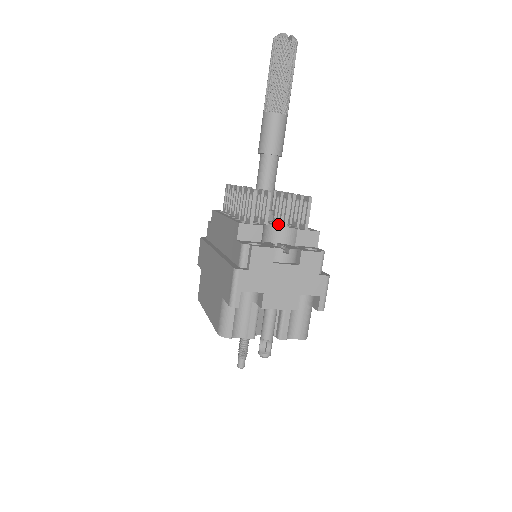
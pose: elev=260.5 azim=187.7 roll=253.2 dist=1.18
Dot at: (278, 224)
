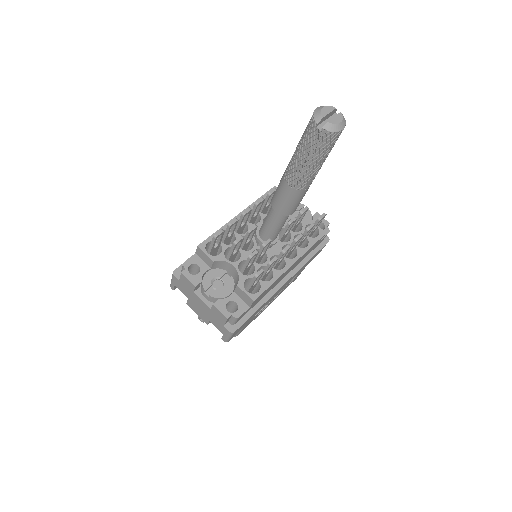
Dot at: occluded
